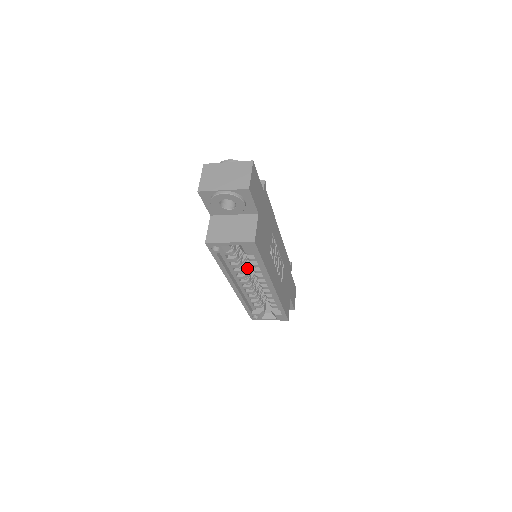
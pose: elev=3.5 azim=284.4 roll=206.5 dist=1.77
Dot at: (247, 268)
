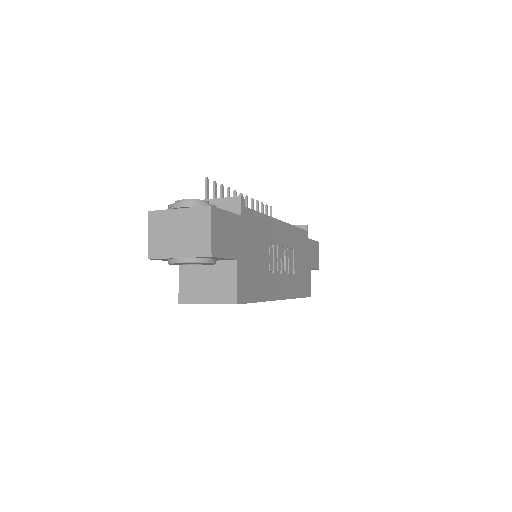
Dot at: occluded
